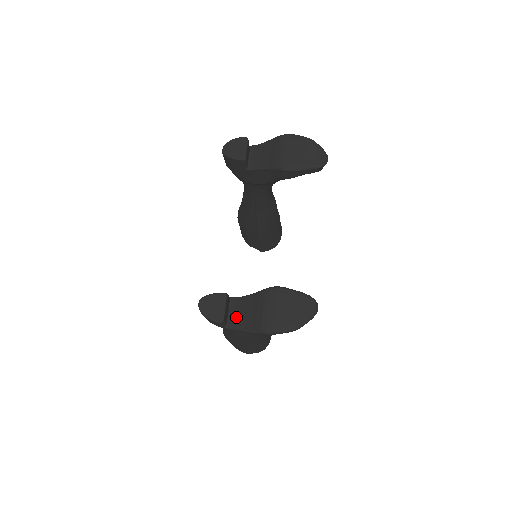
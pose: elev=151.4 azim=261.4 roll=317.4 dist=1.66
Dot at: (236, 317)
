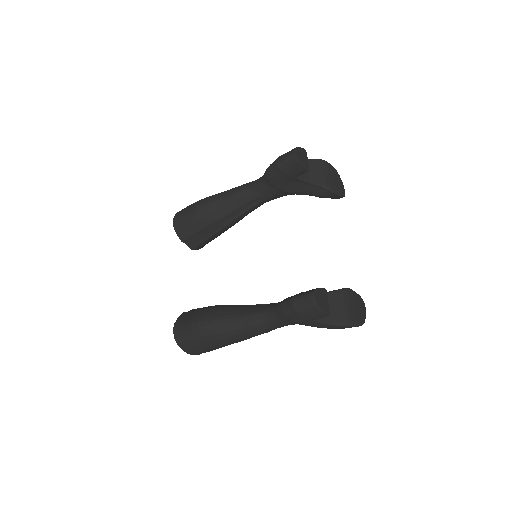
Dot at: occluded
